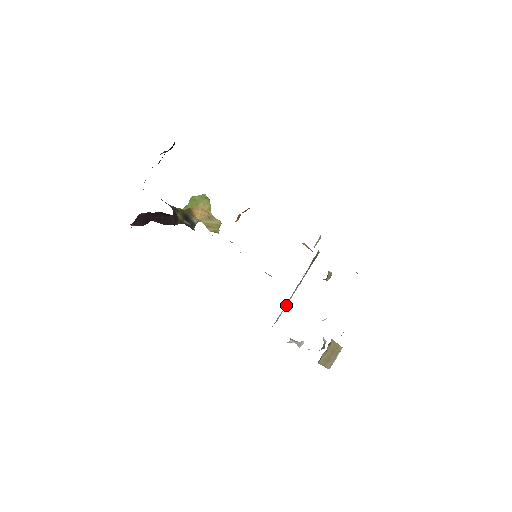
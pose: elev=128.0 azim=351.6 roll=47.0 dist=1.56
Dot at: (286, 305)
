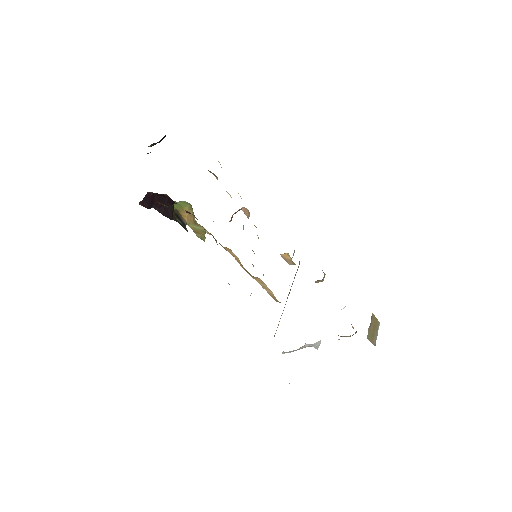
Dot at: occluded
